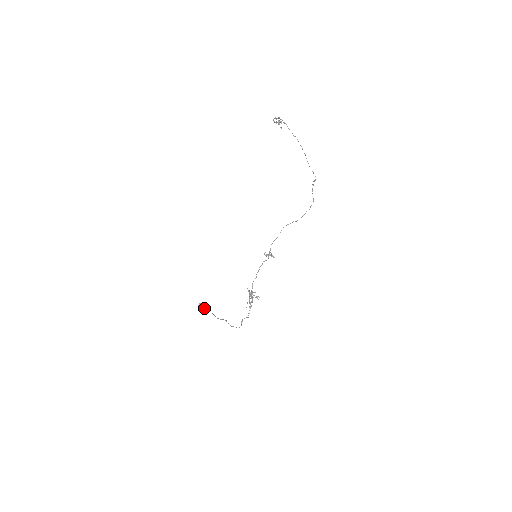
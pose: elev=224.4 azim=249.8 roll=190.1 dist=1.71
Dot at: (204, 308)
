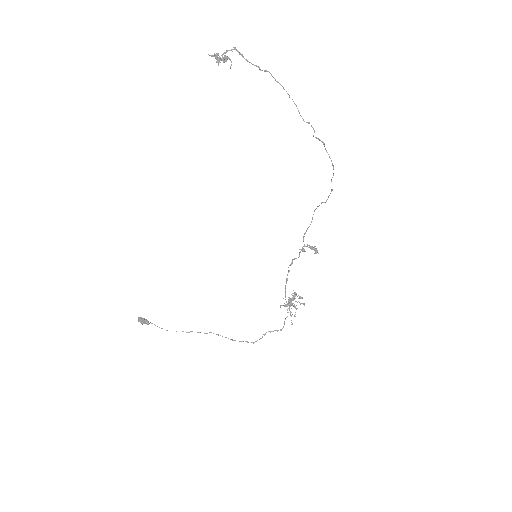
Dot at: (144, 323)
